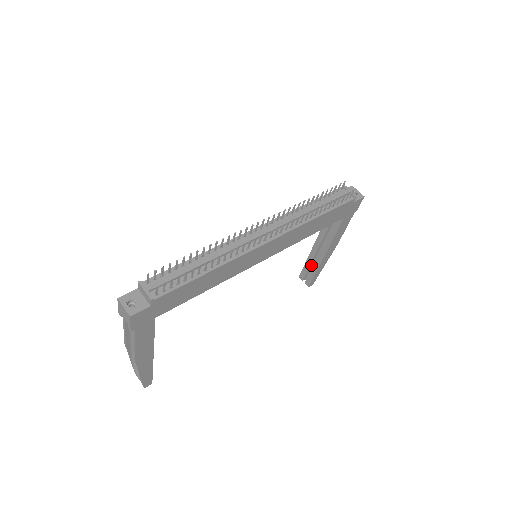
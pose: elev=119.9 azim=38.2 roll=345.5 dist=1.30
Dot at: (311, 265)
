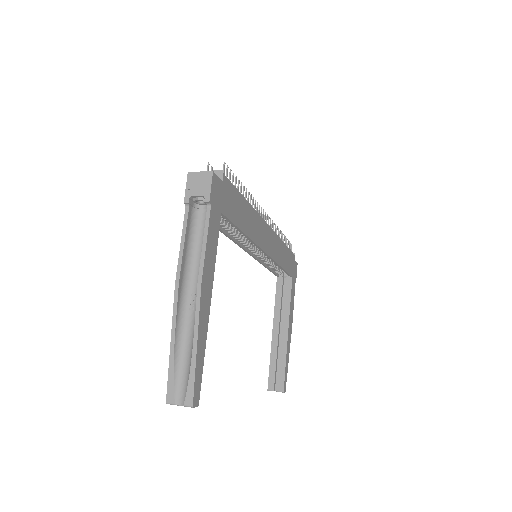
Dot at: (276, 362)
